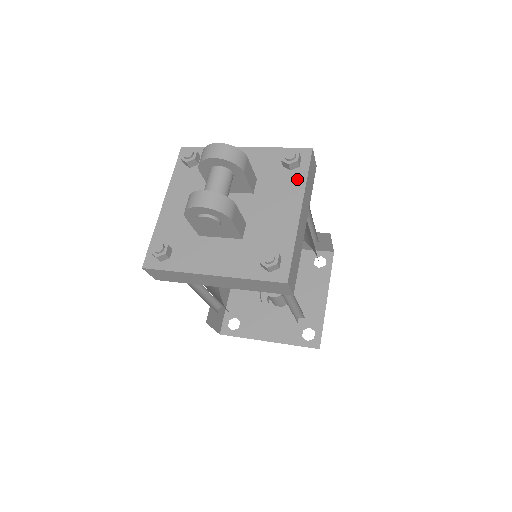
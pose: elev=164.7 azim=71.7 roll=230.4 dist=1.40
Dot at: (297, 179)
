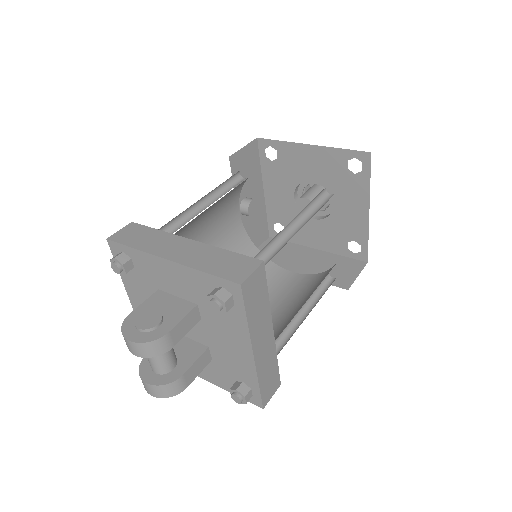
Dot at: (237, 319)
